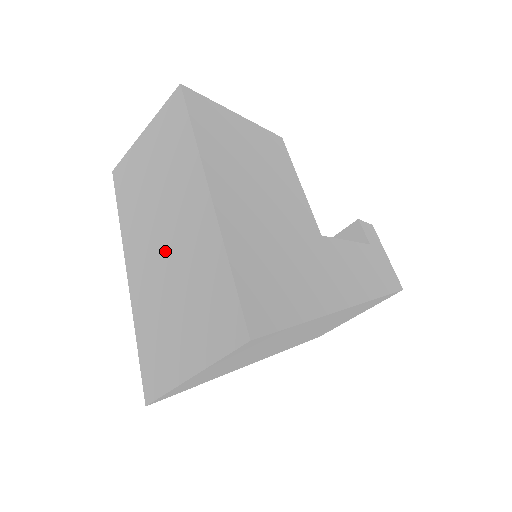
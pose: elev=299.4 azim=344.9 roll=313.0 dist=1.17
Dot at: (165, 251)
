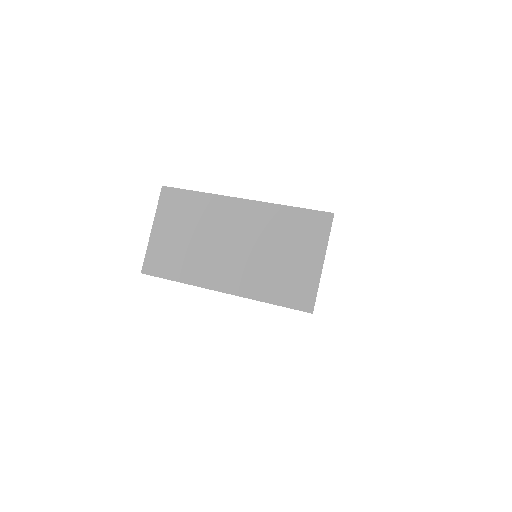
Dot at: (242, 249)
